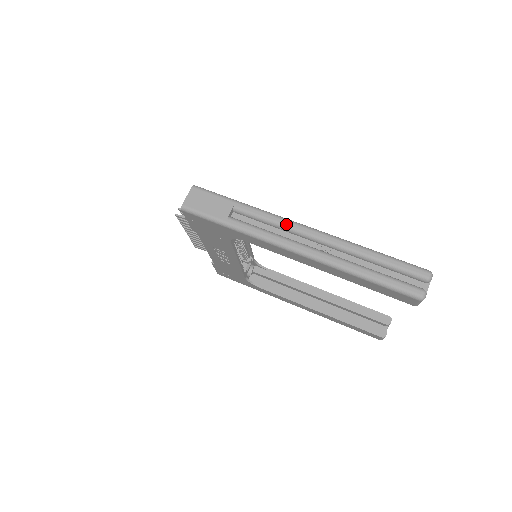
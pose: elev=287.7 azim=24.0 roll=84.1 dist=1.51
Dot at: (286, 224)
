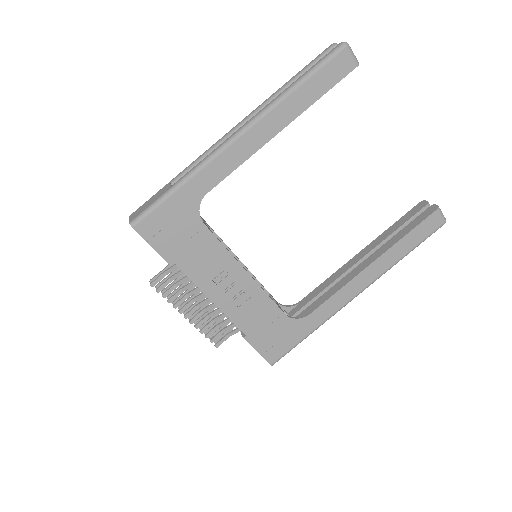
Dot at: (216, 143)
